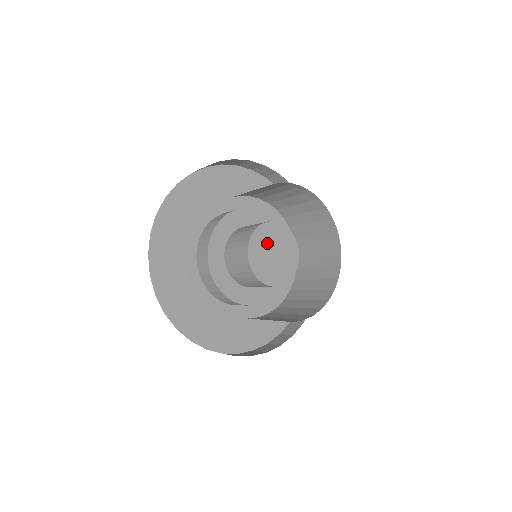
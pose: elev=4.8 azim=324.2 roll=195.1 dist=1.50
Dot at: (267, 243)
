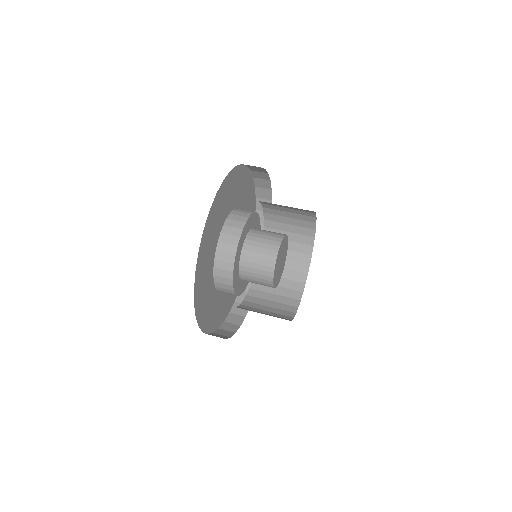
Dot at: (281, 253)
